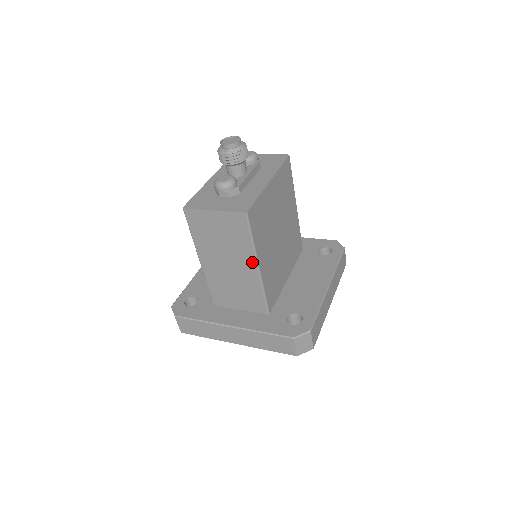
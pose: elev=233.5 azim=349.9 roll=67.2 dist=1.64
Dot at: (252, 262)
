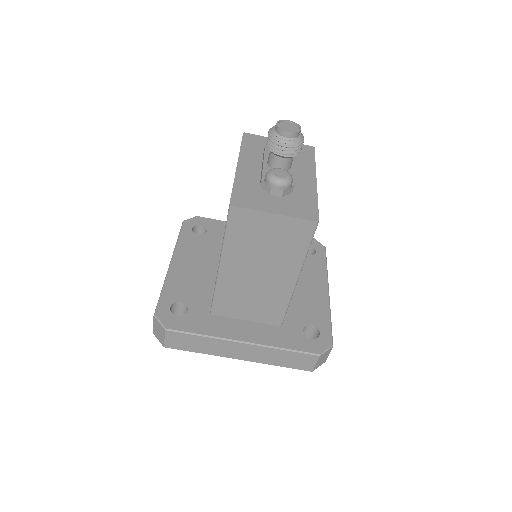
Dot at: (293, 274)
